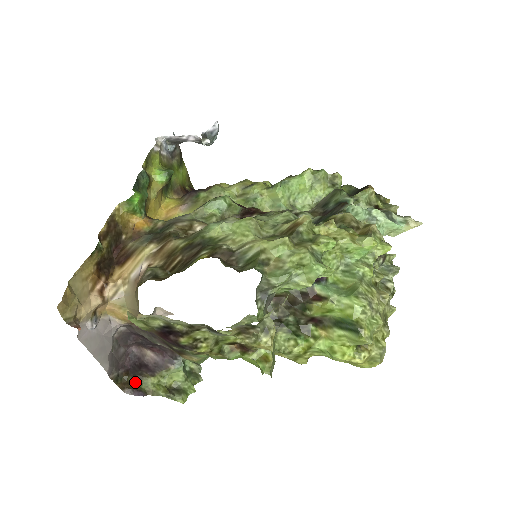
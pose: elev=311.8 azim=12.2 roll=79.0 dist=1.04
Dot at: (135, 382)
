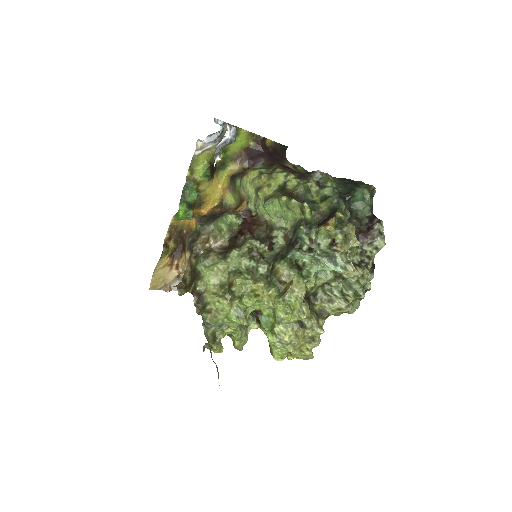
Dot at: occluded
